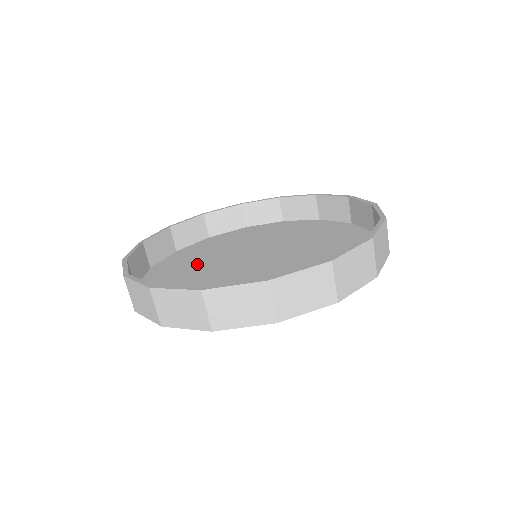
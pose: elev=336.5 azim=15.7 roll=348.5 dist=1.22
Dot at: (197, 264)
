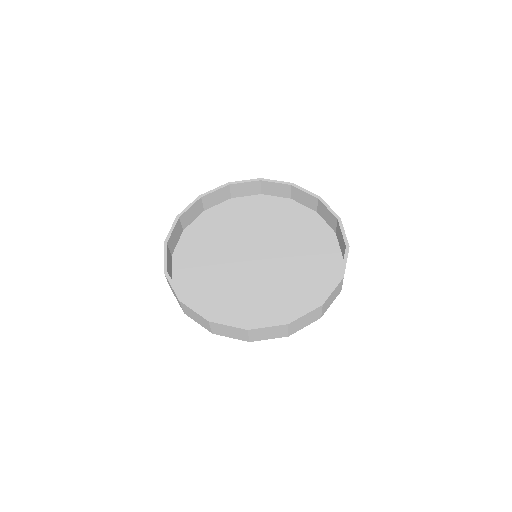
Dot at: (212, 271)
